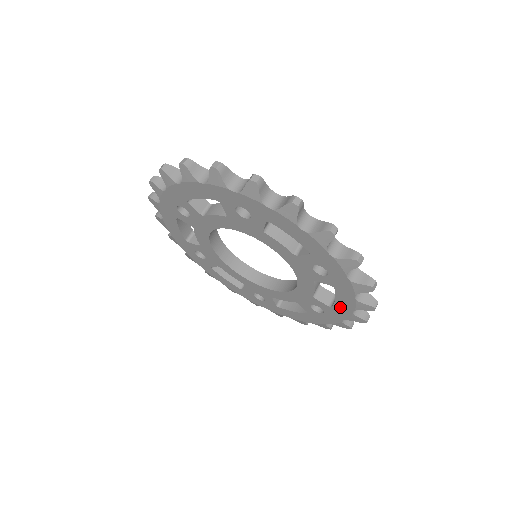
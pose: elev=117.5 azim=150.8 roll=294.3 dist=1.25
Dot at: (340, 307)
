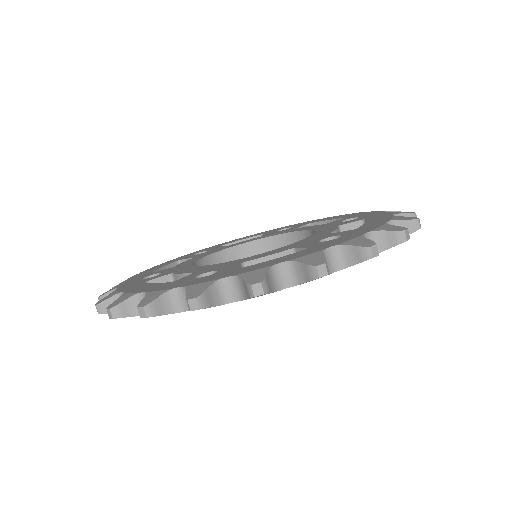
Dot at: occluded
